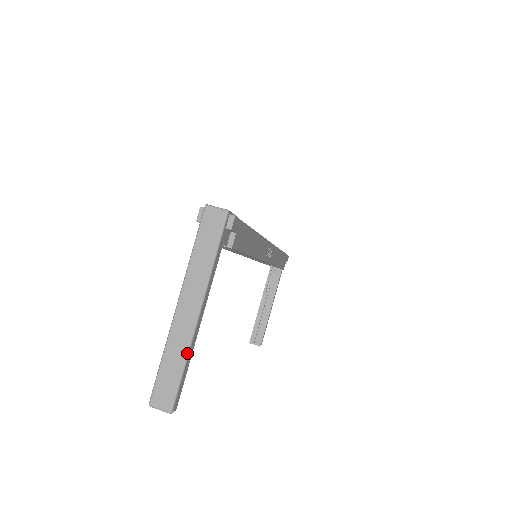
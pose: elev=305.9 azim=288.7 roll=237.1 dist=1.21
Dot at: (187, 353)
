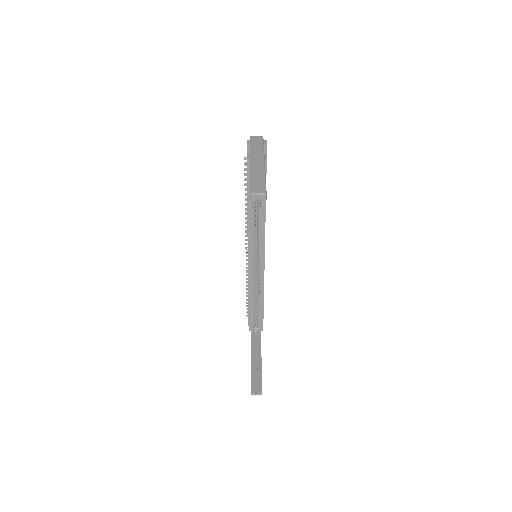
Dot at: (265, 174)
